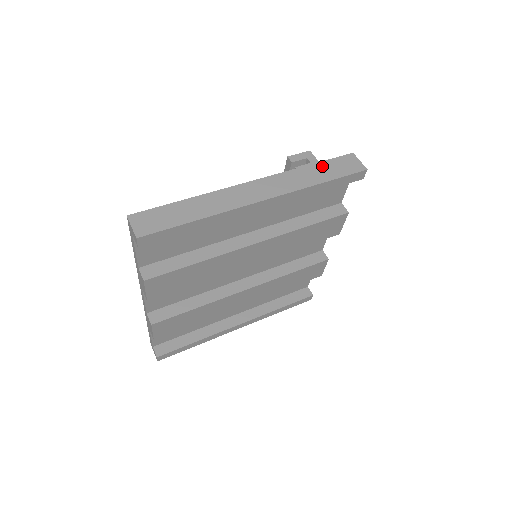
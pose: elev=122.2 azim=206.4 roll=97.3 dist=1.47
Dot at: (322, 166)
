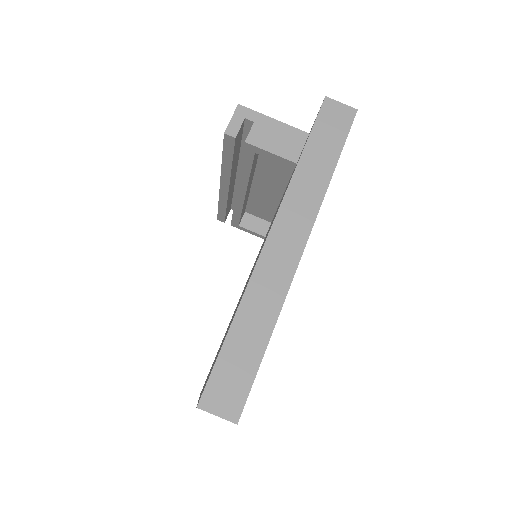
Dot at: (314, 145)
